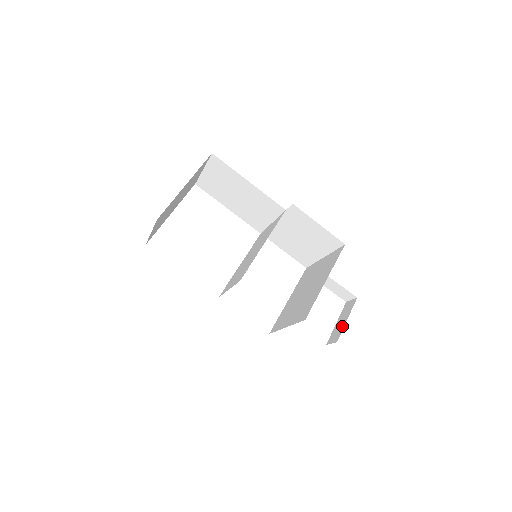
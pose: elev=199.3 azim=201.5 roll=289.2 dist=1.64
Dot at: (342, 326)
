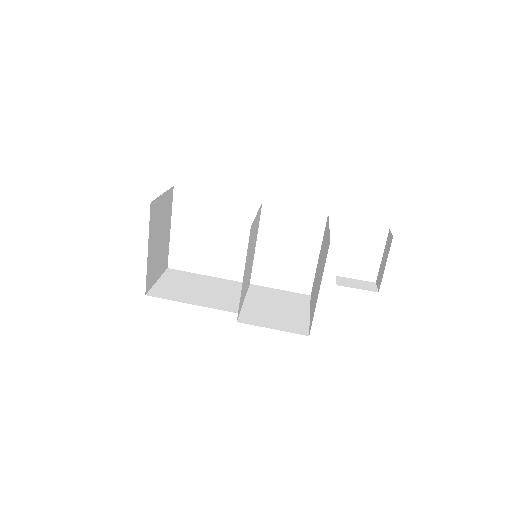
Dot at: (382, 271)
